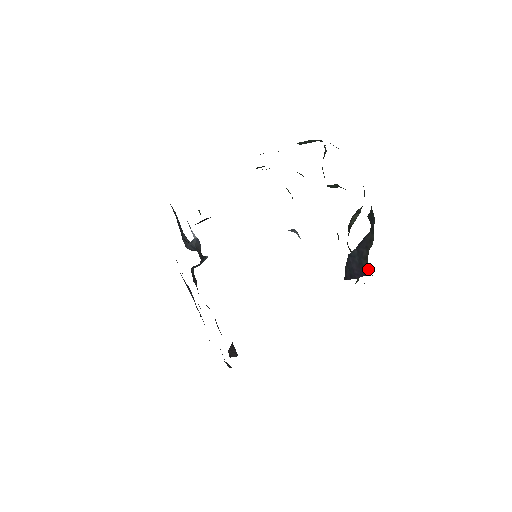
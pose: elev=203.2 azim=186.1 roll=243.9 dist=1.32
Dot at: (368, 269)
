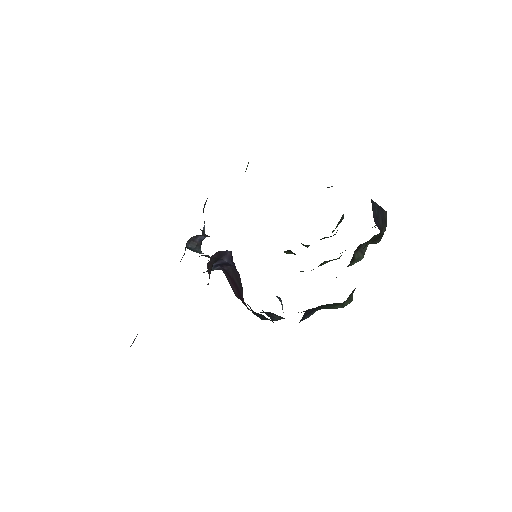
Dot at: occluded
